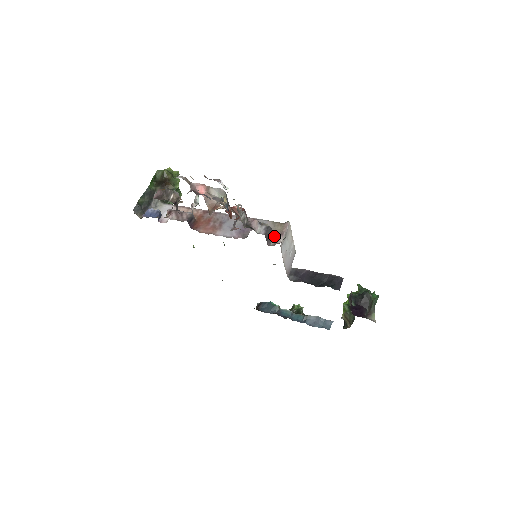
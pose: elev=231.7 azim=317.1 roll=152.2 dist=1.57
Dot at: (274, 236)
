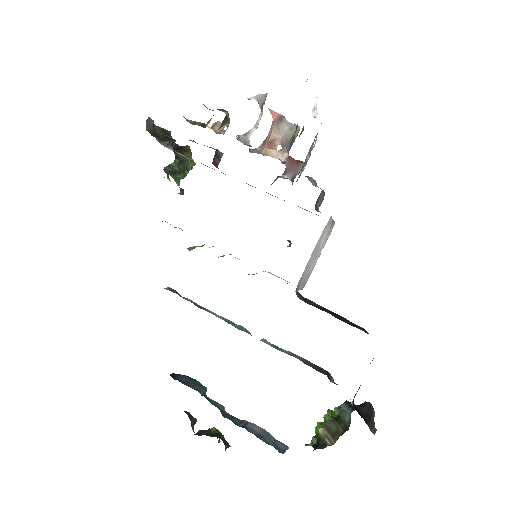
Dot at: occluded
